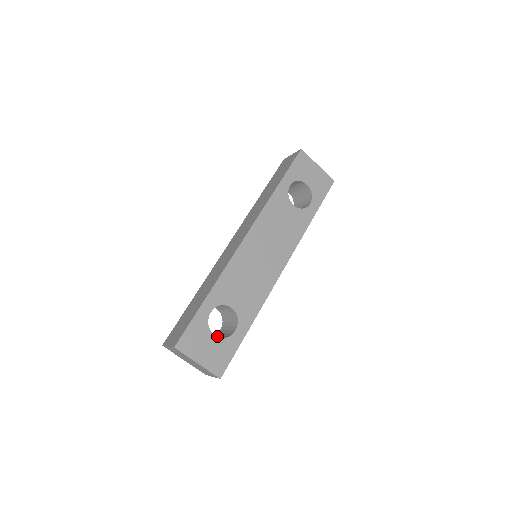
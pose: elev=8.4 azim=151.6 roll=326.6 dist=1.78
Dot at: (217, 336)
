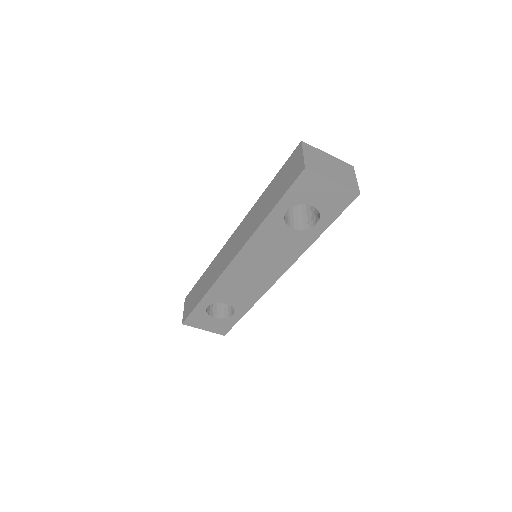
Dot at: occluded
